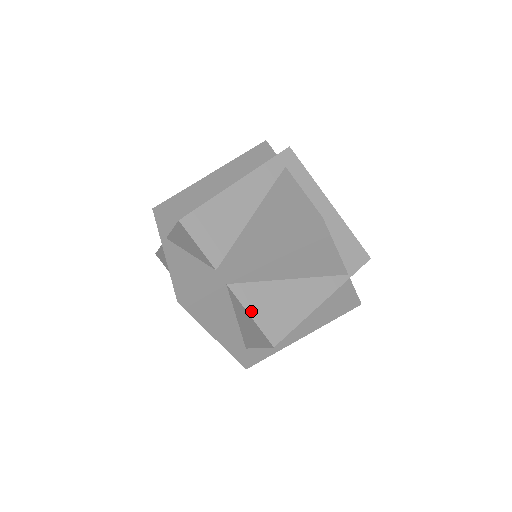
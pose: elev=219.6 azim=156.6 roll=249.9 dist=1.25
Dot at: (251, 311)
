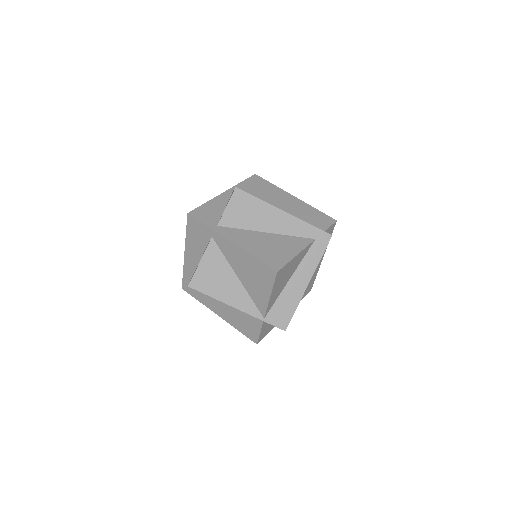
Dot at: (203, 261)
